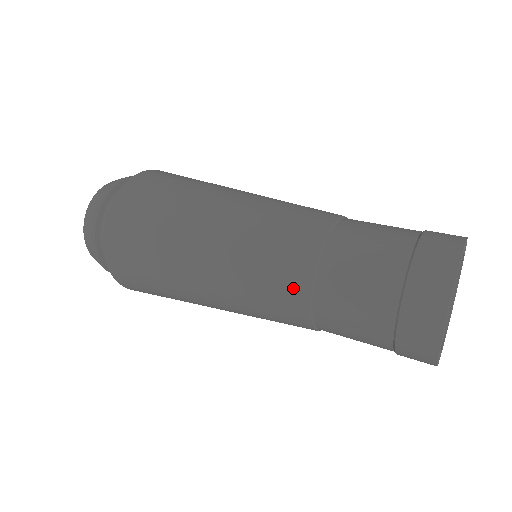
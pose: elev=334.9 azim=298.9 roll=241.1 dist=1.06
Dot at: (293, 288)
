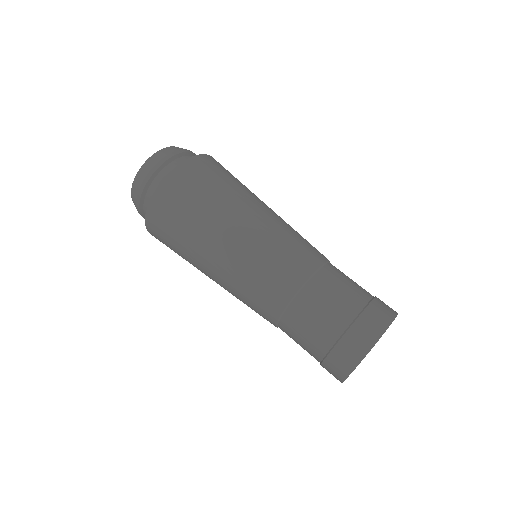
Dot at: occluded
